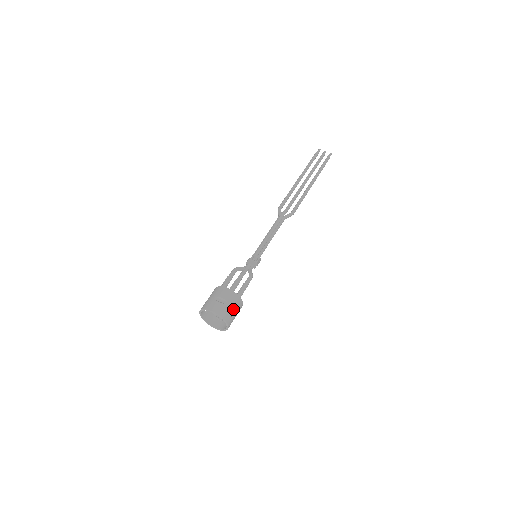
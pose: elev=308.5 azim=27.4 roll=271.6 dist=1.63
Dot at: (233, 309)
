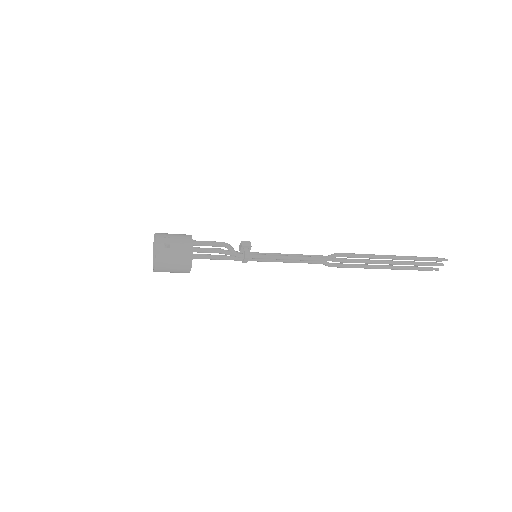
Dot at: (174, 235)
